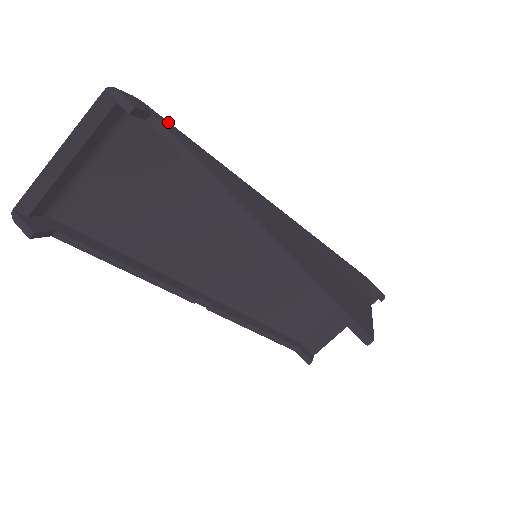
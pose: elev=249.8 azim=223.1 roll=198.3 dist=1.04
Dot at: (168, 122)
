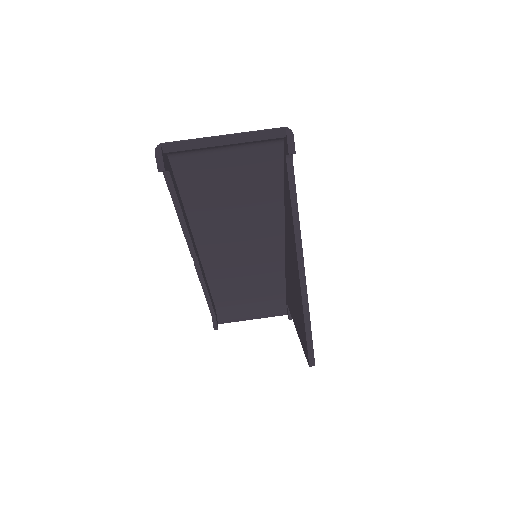
Dot at: occluded
